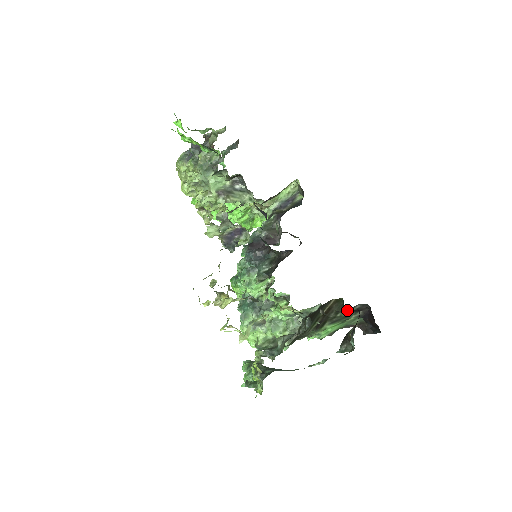
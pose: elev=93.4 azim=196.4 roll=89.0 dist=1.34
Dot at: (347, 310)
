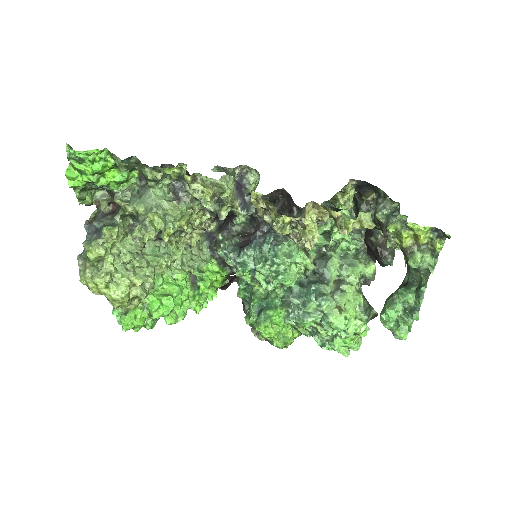
Dot at: occluded
